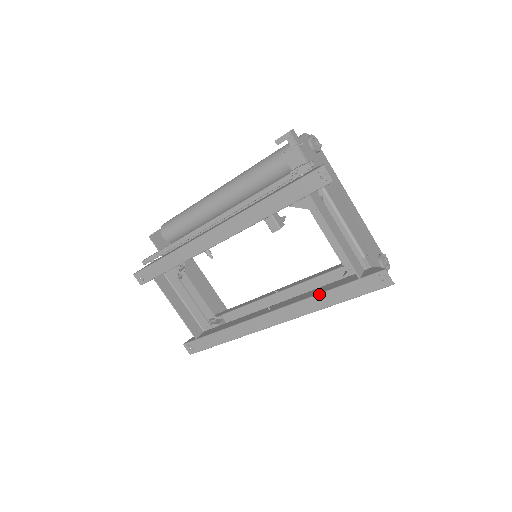
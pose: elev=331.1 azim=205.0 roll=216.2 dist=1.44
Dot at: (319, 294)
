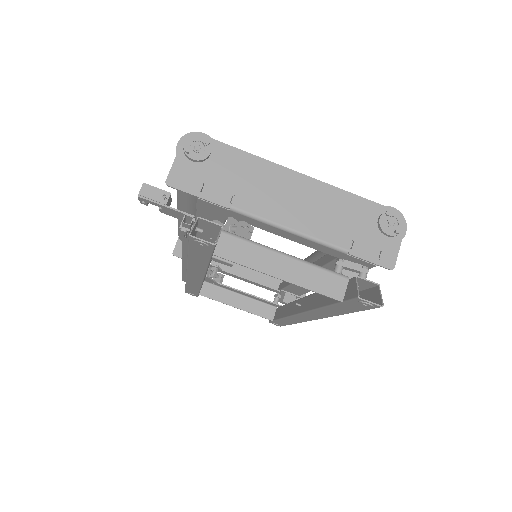
Dot at: (321, 308)
